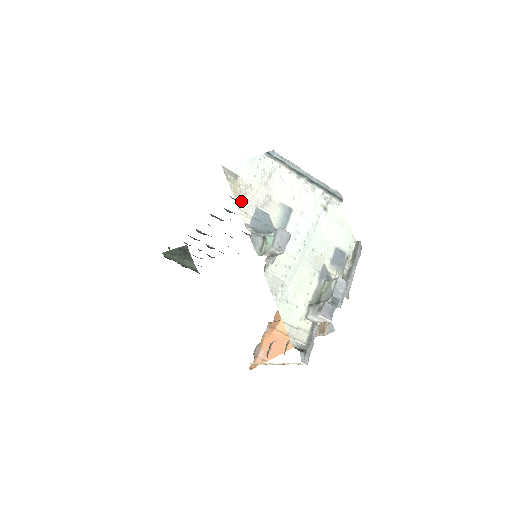
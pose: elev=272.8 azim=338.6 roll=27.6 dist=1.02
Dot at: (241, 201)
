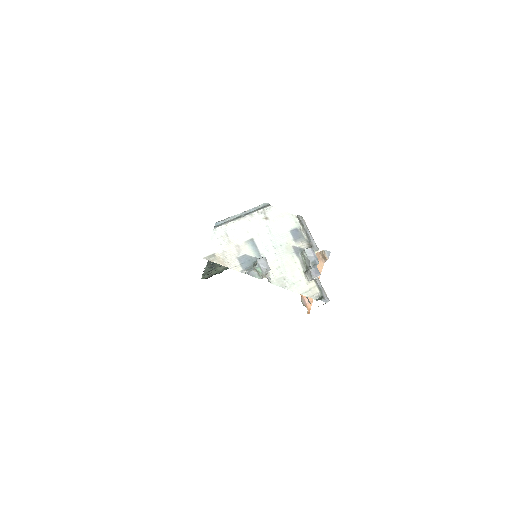
Dot at: (228, 264)
